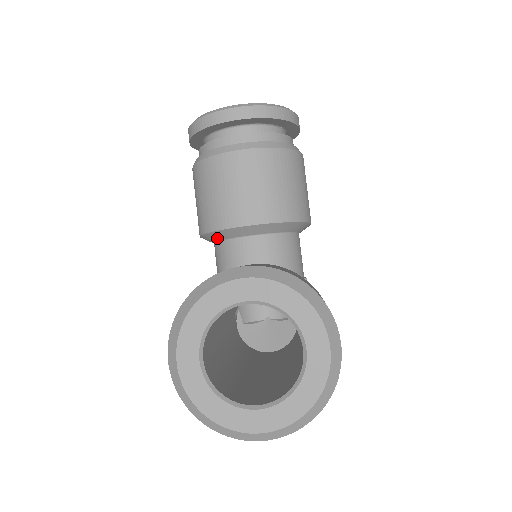
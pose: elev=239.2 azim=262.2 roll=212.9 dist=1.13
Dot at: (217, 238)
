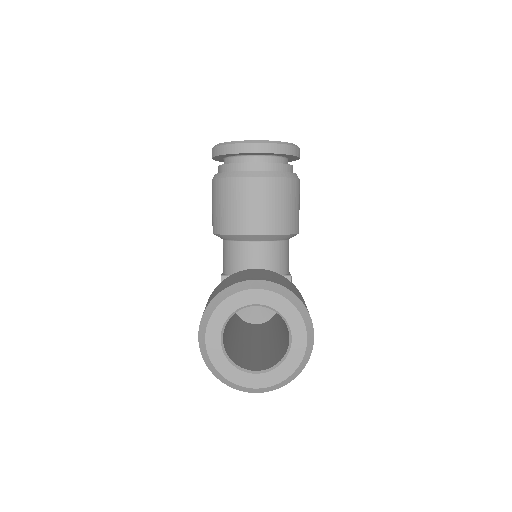
Dot at: (228, 238)
